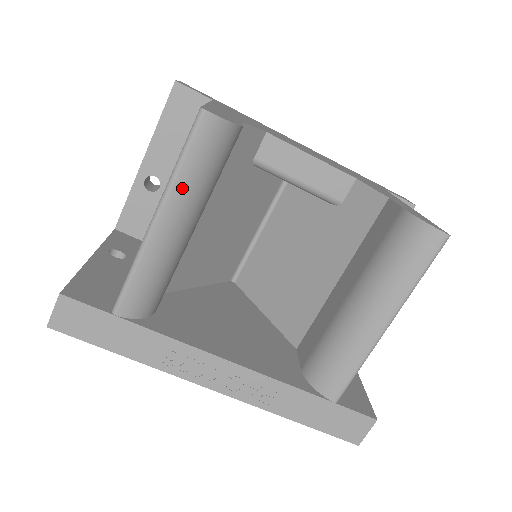
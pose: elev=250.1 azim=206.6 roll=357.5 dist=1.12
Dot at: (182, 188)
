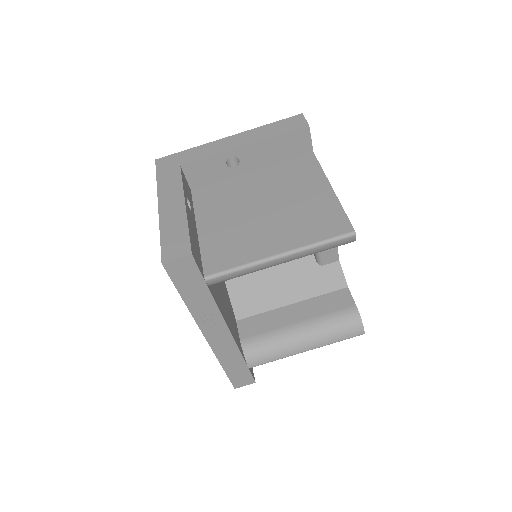
Dot at: (307, 253)
